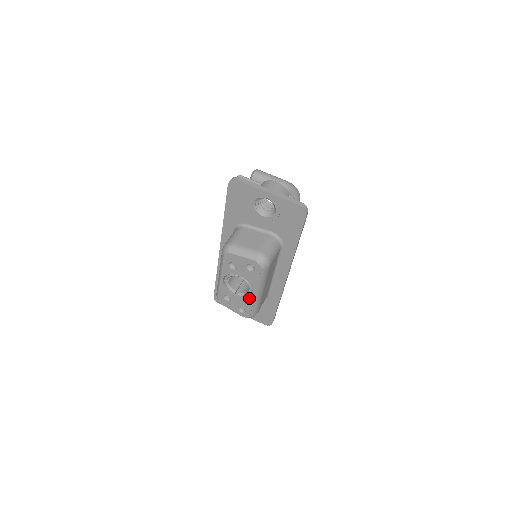
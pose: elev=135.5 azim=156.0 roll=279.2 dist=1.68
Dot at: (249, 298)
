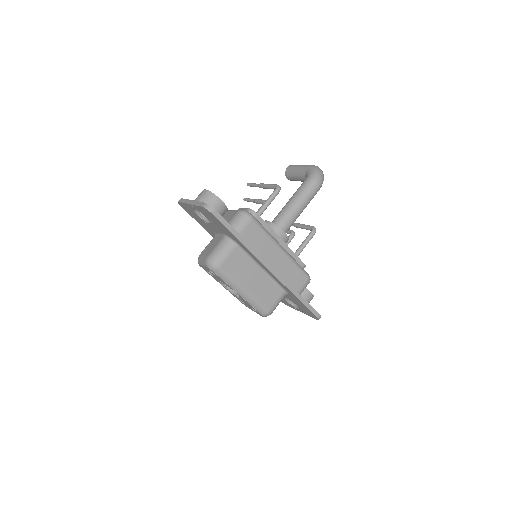
Dot at: (242, 298)
